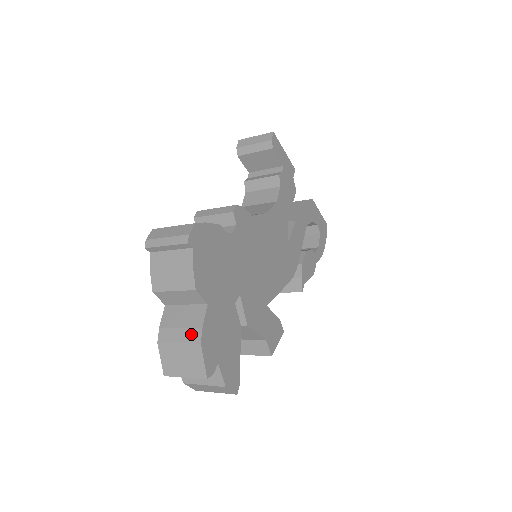
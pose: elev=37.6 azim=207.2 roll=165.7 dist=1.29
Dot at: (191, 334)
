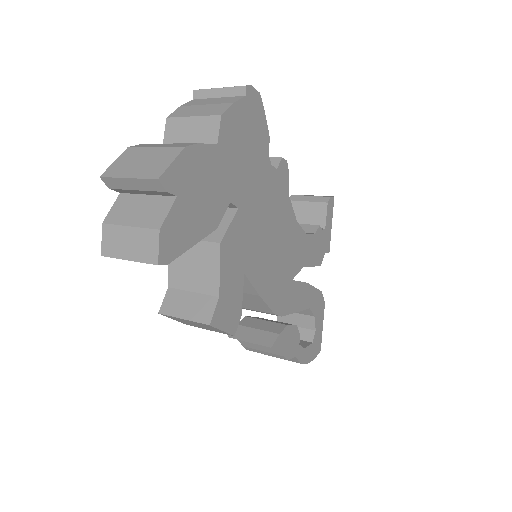
Dot at: (179, 144)
